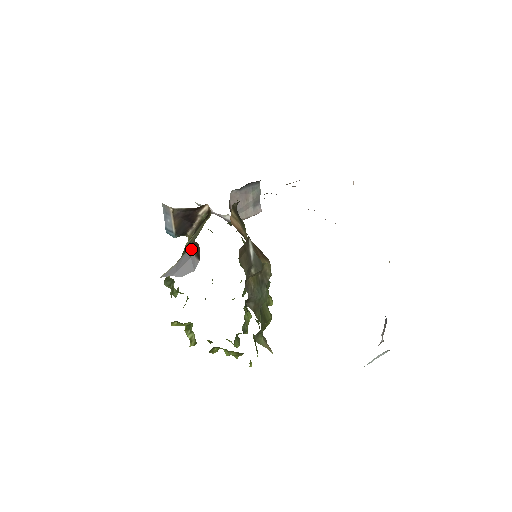
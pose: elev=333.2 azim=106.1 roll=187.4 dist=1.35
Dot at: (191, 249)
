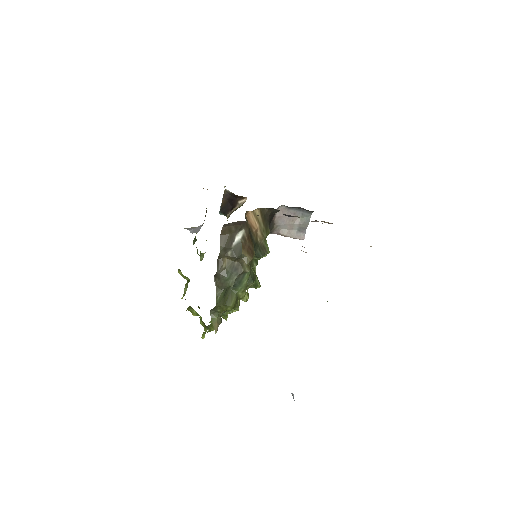
Dot at: occluded
